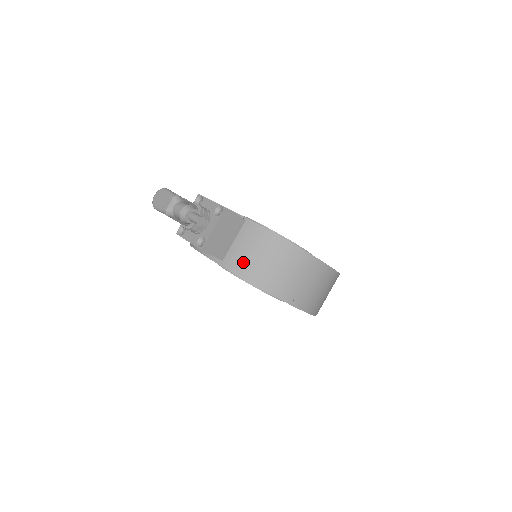
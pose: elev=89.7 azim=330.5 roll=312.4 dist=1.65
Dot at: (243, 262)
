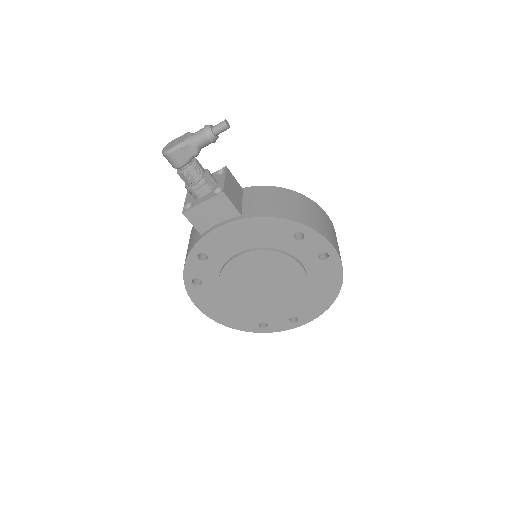
Dot at: (262, 208)
